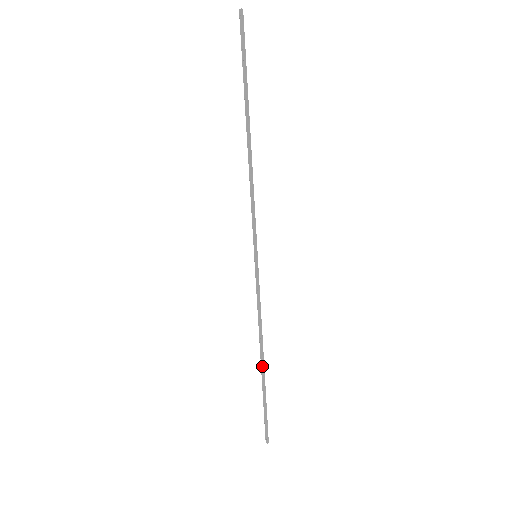
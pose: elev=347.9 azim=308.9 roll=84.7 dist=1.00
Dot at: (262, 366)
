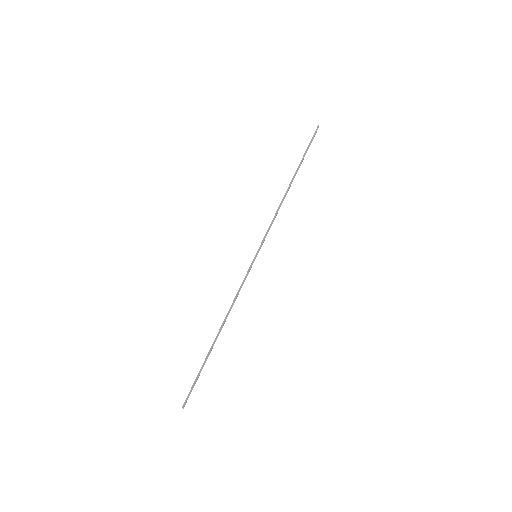
Dot at: (216, 337)
